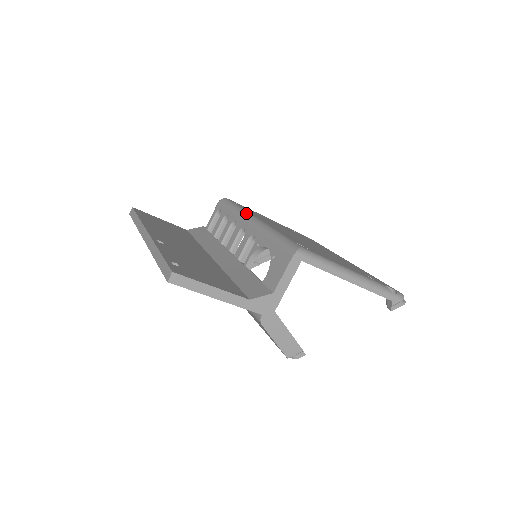
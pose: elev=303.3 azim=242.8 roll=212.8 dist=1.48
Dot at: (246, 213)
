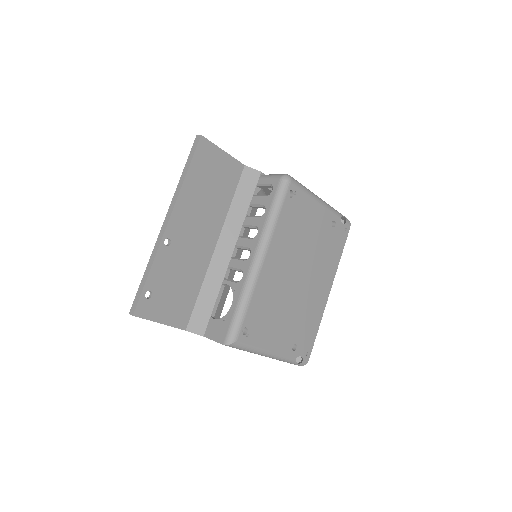
Dot at: (266, 240)
